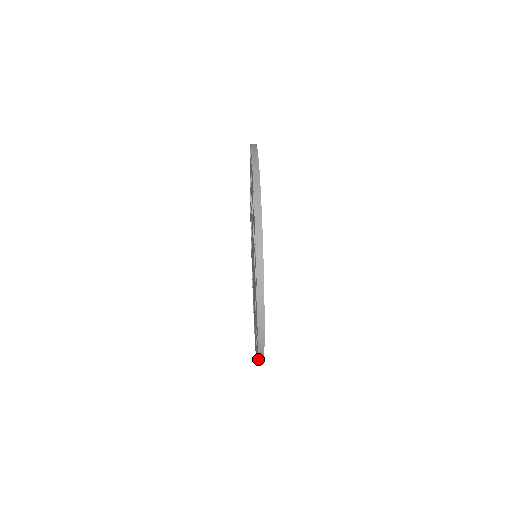
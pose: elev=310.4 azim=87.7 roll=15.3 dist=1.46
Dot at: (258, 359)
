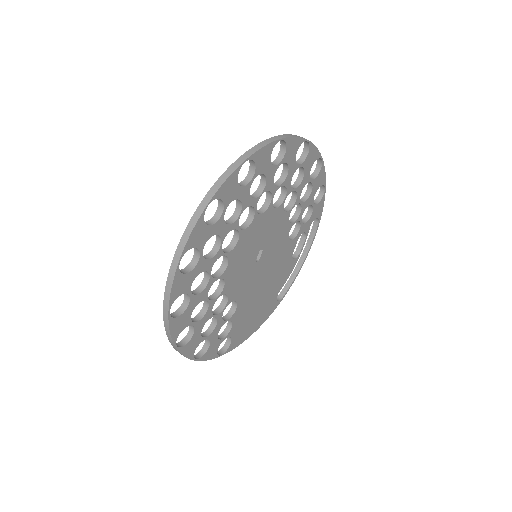
Dot at: occluded
